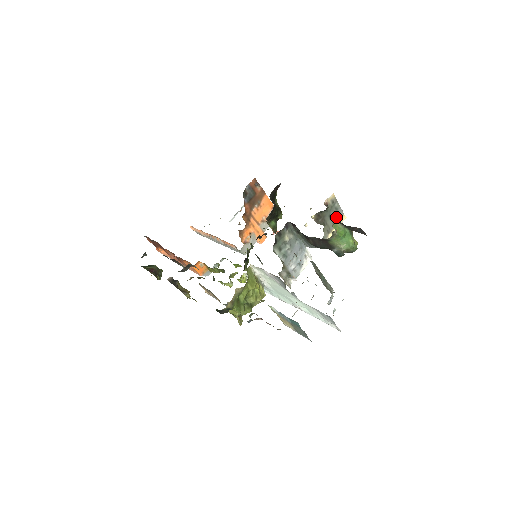
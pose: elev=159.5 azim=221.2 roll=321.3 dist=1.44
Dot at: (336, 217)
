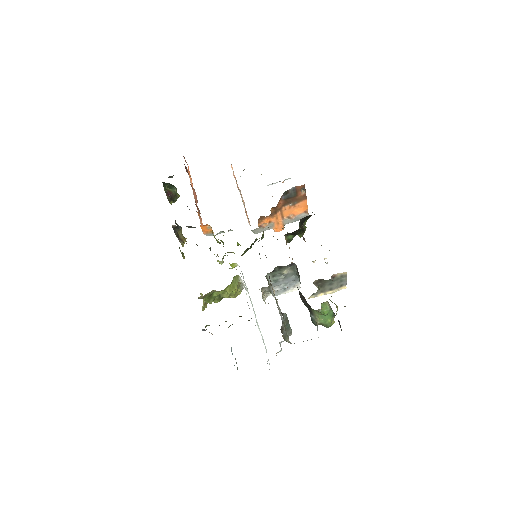
Dot at: (337, 285)
